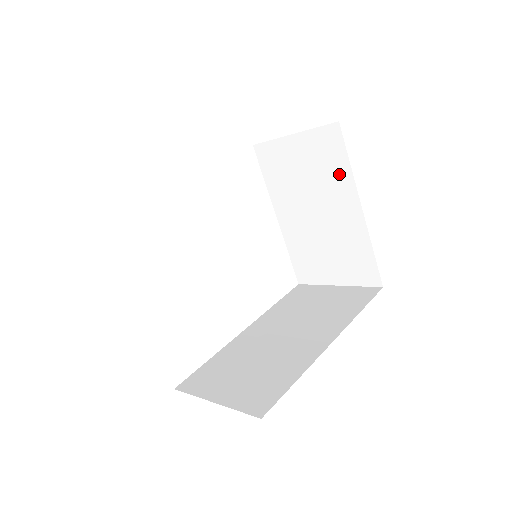
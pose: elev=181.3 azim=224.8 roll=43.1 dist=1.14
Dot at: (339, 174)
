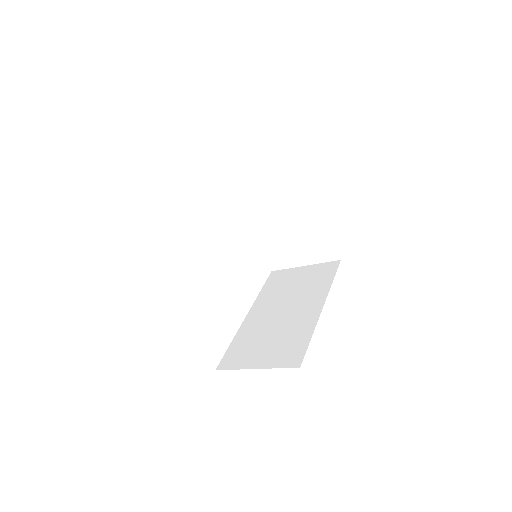
Dot at: (299, 183)
